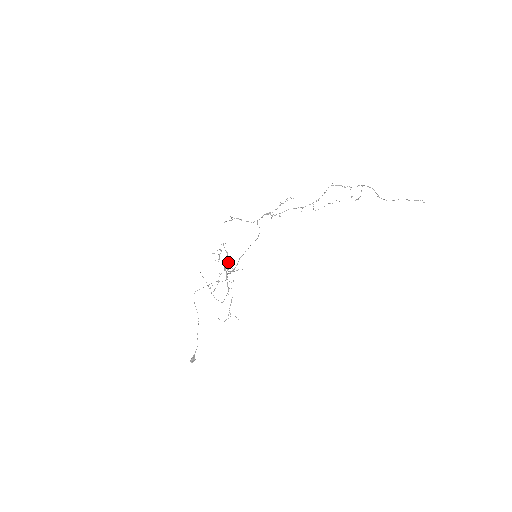
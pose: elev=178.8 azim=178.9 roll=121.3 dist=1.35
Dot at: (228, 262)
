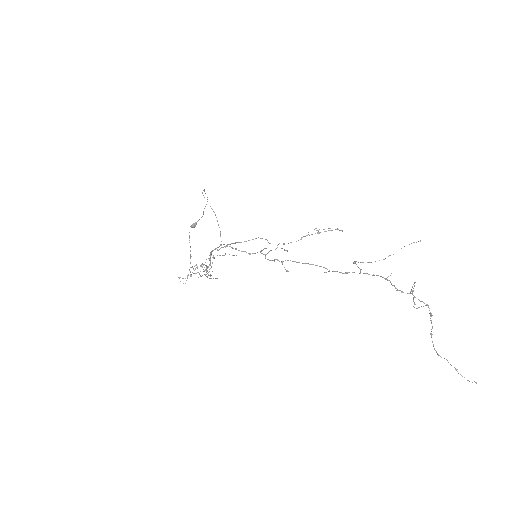
Dot at: (210, 263)
